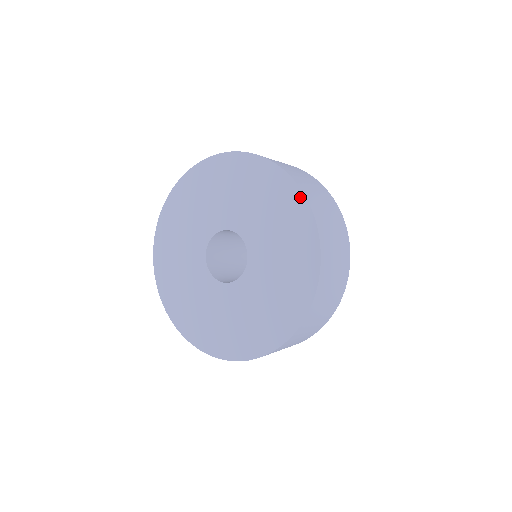
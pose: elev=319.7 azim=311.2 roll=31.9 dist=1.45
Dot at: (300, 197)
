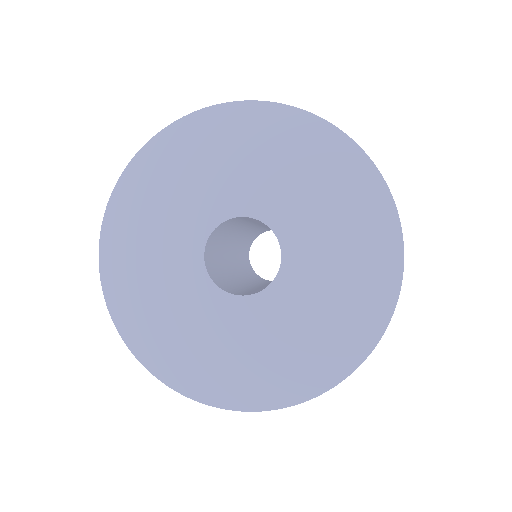
Dot at: (372, 173)
